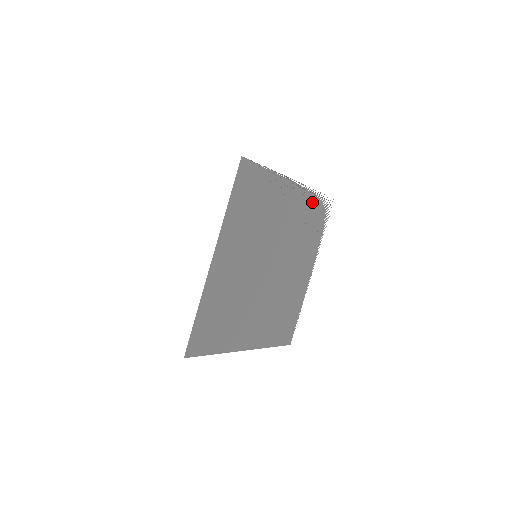
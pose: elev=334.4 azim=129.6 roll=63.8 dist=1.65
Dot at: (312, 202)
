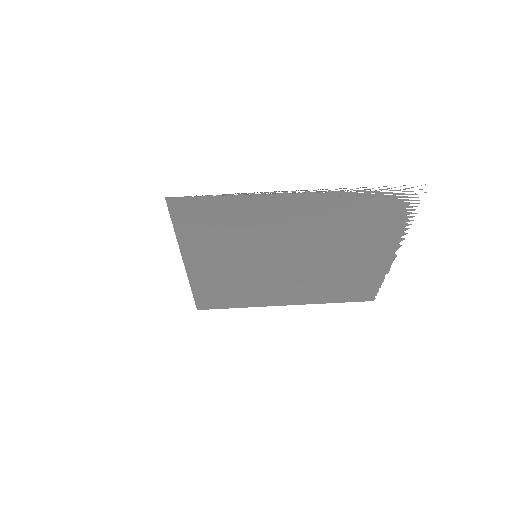
Dot at: (358, 199)
